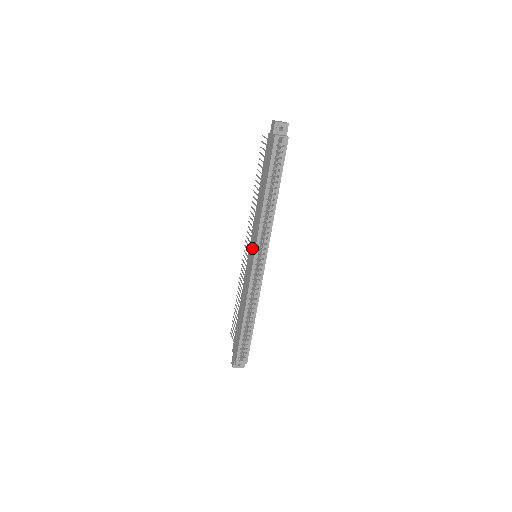
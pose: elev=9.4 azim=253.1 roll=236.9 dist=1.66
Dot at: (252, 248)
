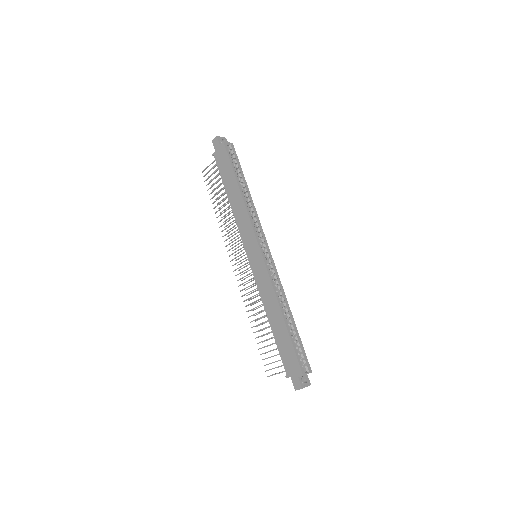
Dot at: (251, 245)
